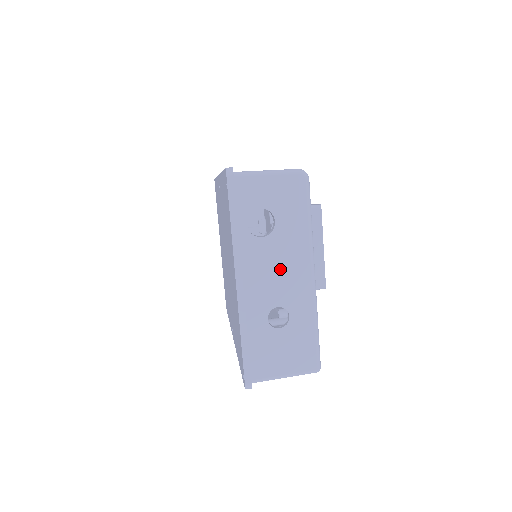
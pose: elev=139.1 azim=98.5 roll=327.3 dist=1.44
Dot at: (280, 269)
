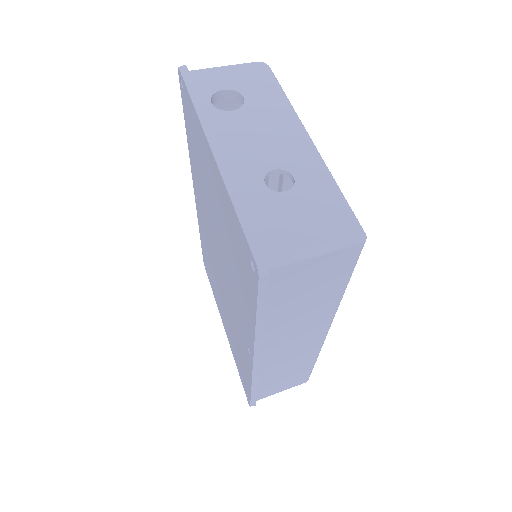
Dot at: (264, 134)
